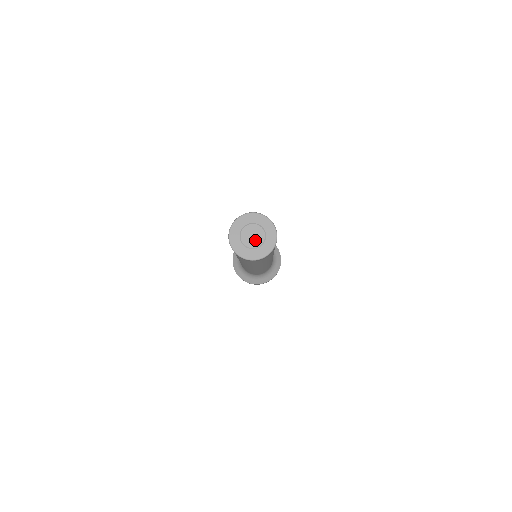
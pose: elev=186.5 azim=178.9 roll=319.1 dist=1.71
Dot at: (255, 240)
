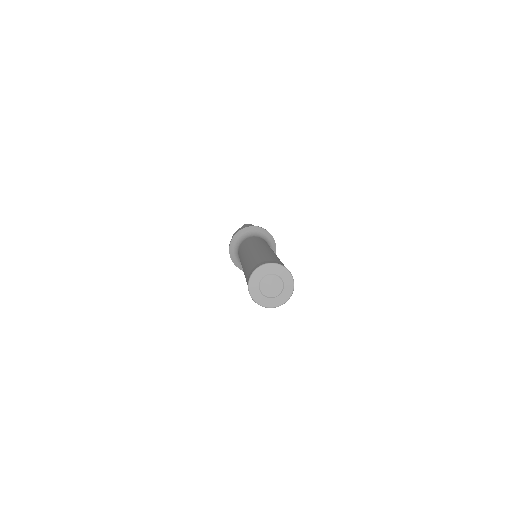
Dot at: (274, 290)
